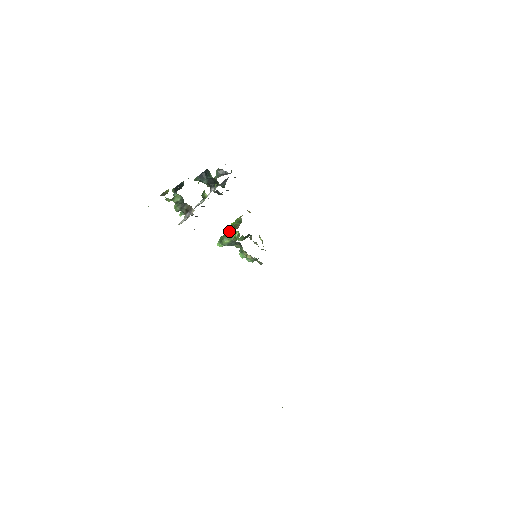
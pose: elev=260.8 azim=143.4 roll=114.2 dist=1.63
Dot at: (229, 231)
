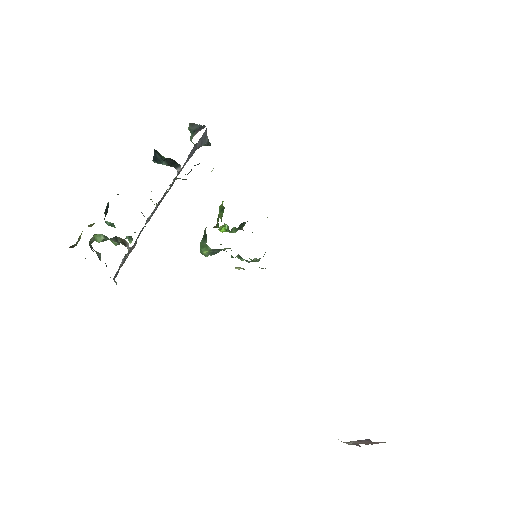
Dot at: (204, 237)
